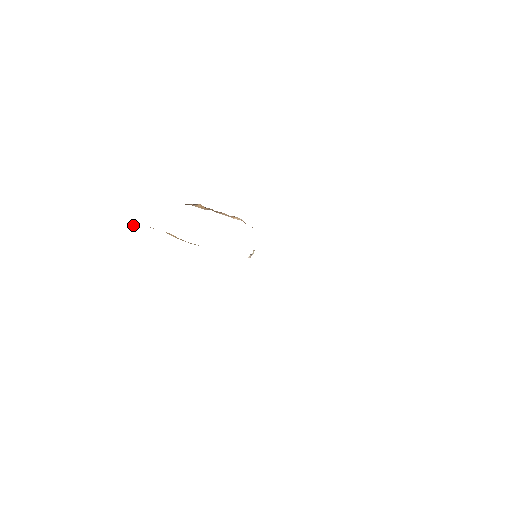
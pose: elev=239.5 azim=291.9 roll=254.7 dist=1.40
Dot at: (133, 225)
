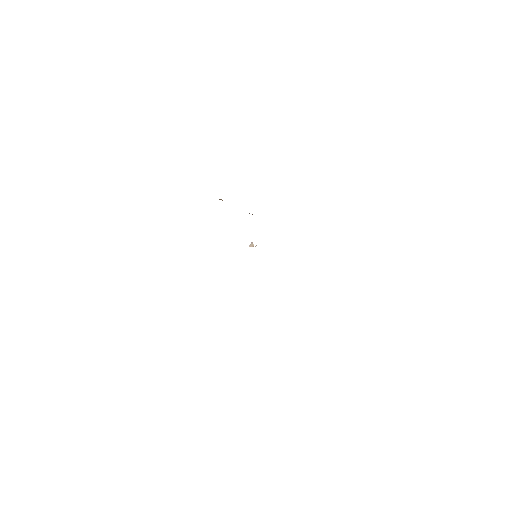
Dot at: occluded
